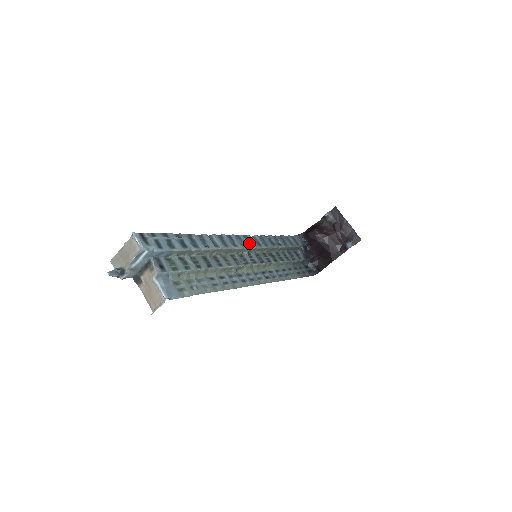
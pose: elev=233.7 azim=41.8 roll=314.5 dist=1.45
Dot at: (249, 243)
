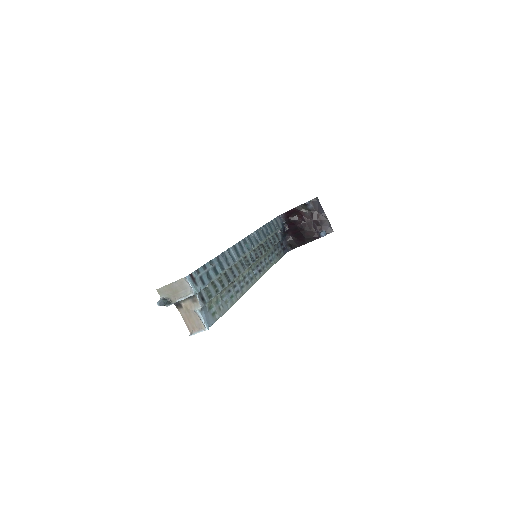
Dot at: (251, 244)
